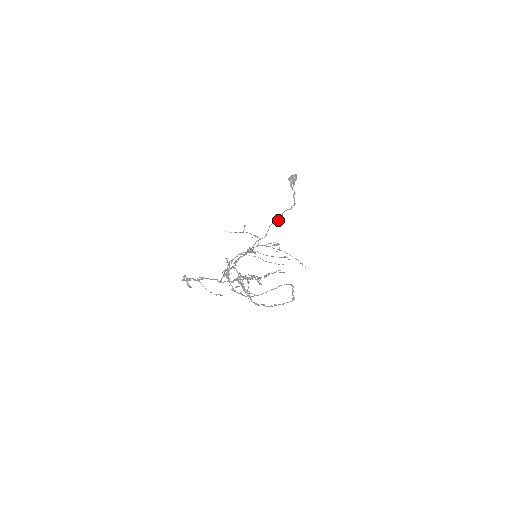
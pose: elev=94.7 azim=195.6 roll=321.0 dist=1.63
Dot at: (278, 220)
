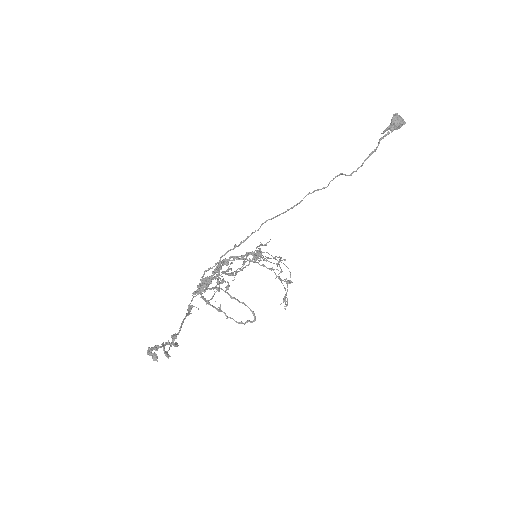
Dot at: (322, 188)
